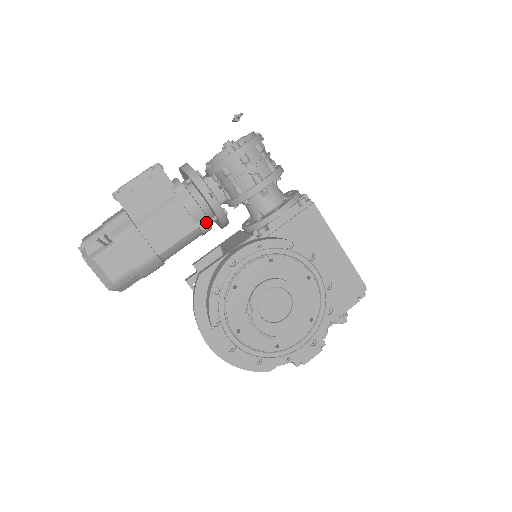
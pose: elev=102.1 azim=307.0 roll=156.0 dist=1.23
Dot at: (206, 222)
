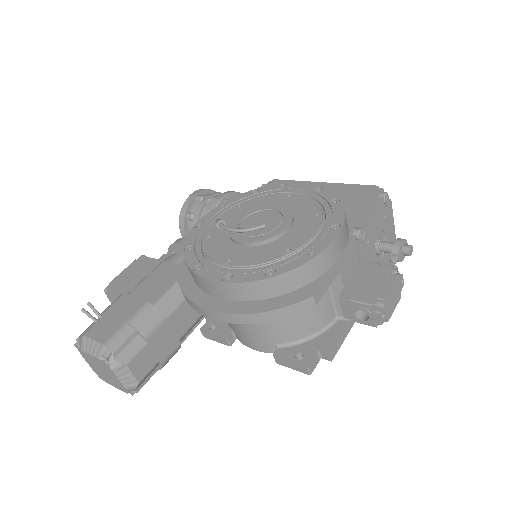
Dot at: occluded
